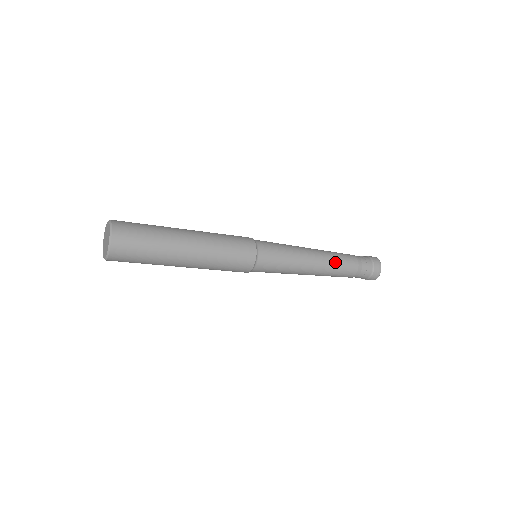
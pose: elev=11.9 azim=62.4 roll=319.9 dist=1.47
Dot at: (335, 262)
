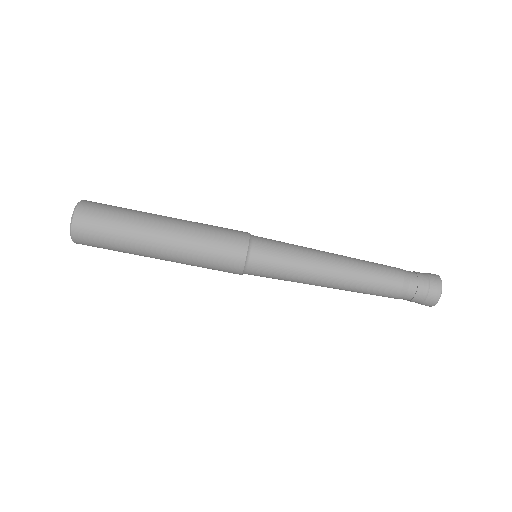
Dot at: (364, 261)
